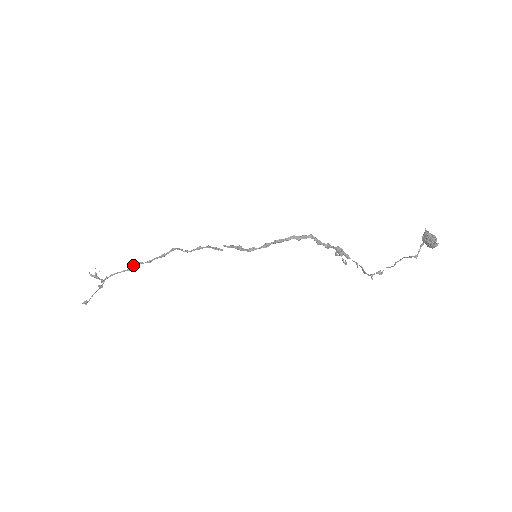
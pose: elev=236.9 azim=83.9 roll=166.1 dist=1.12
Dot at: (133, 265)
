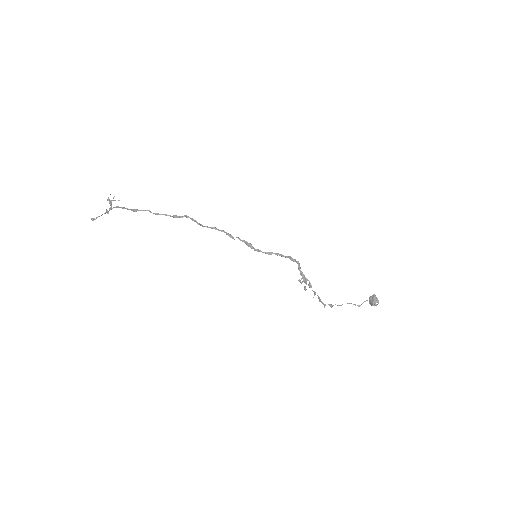
Dot at: occluded
